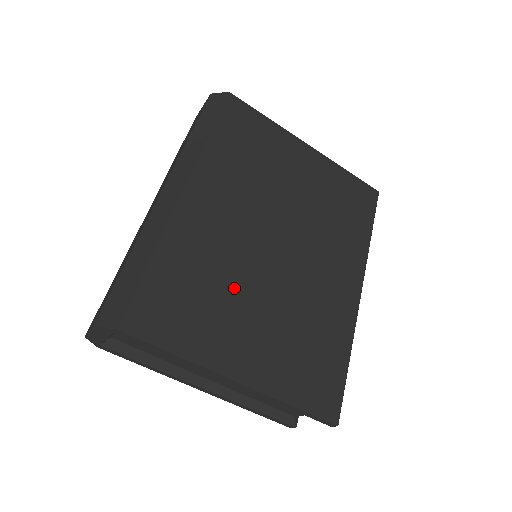
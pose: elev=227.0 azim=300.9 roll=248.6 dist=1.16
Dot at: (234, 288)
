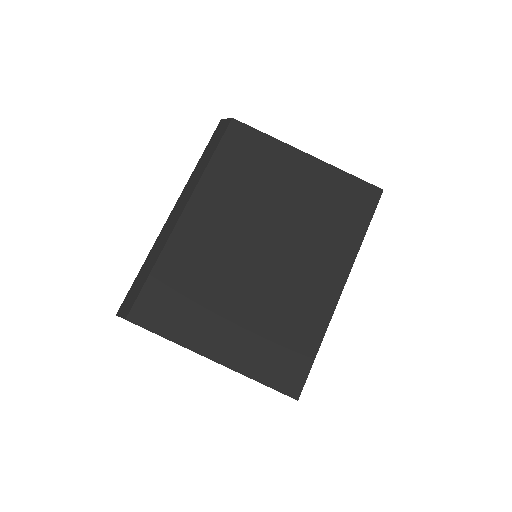
Dot at: (217, 288)
